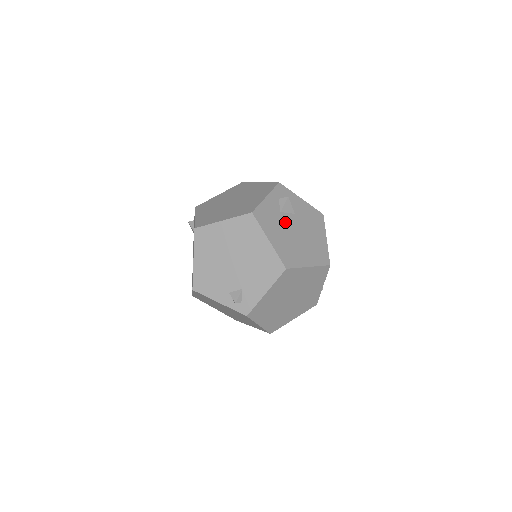
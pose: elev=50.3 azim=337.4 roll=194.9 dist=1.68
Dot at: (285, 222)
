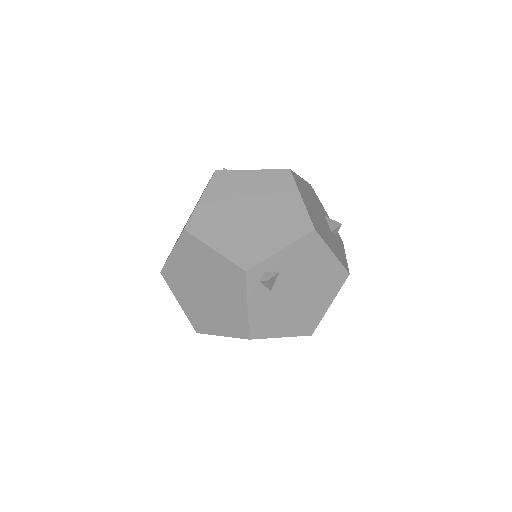
Dot at: (321, 212)
